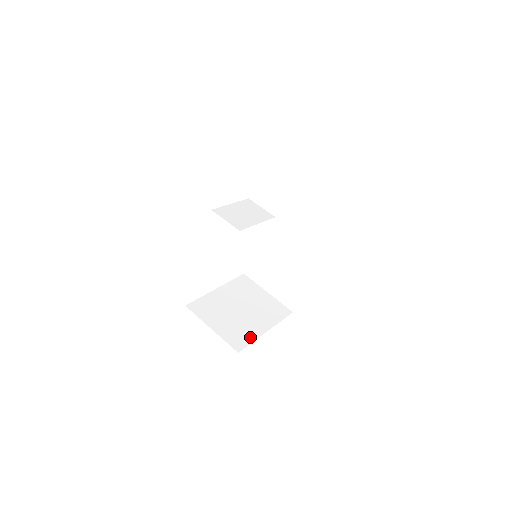
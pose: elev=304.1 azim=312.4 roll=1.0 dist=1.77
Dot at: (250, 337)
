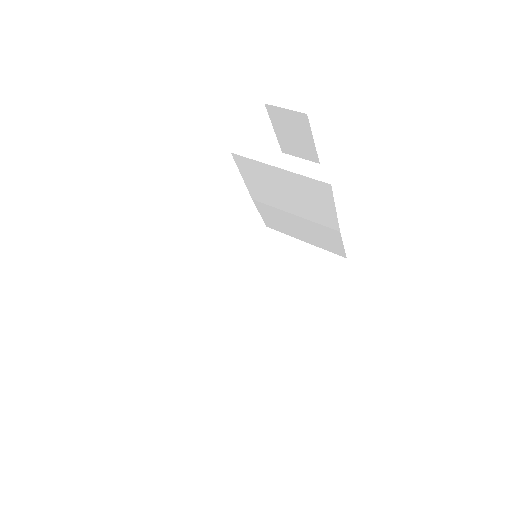
Dot at: occluded
